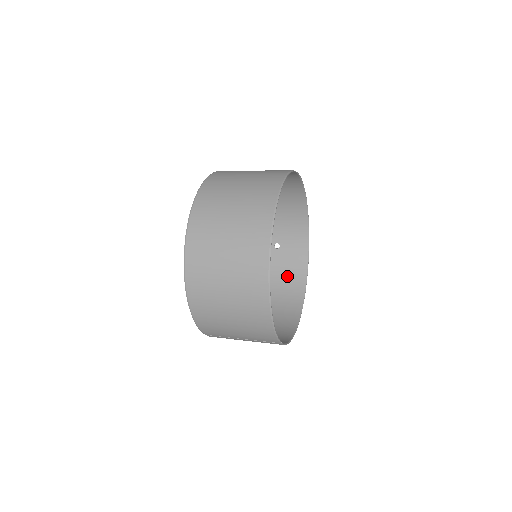
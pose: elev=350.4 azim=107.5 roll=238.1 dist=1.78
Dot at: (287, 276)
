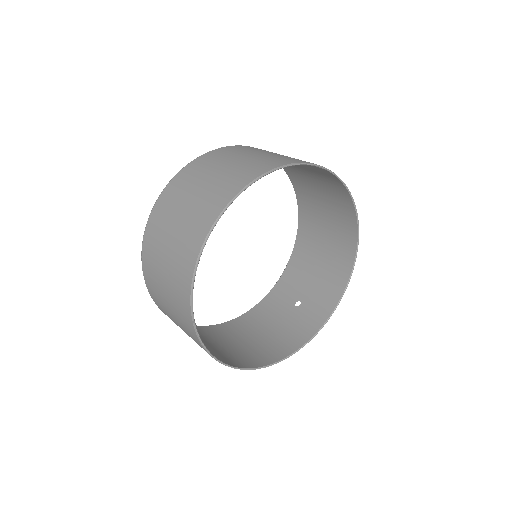
Dot at: (283, 335)
